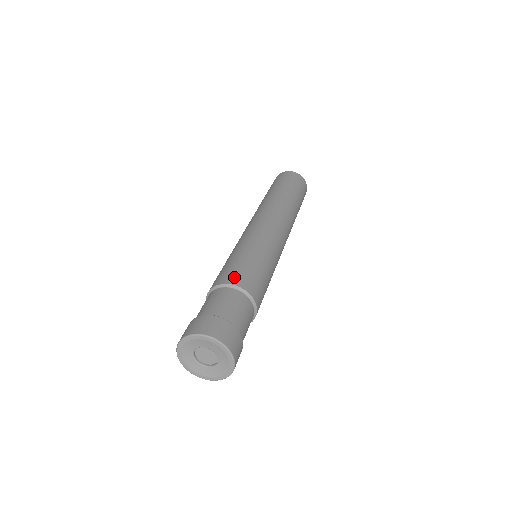
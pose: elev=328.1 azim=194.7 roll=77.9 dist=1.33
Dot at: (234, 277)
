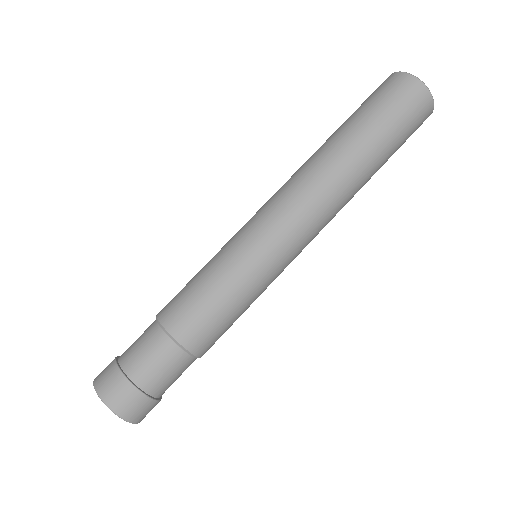
Dot at: (189, 332)
